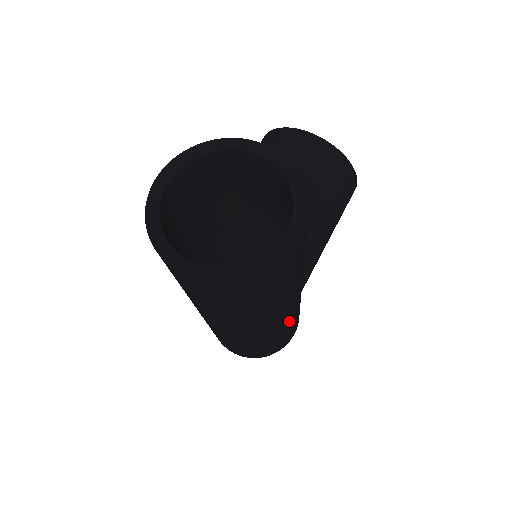
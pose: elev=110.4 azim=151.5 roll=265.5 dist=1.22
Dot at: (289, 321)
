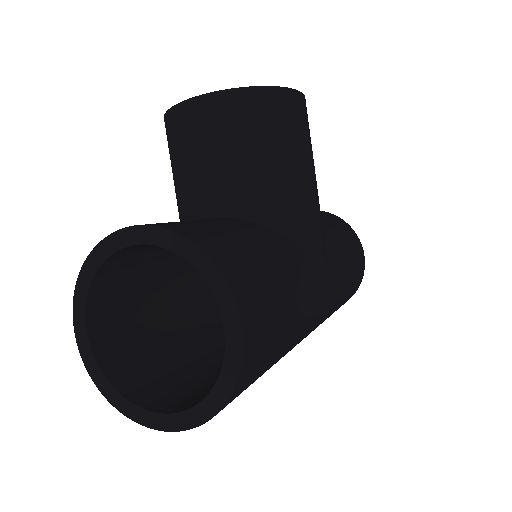
Dot at: (339, 285)
